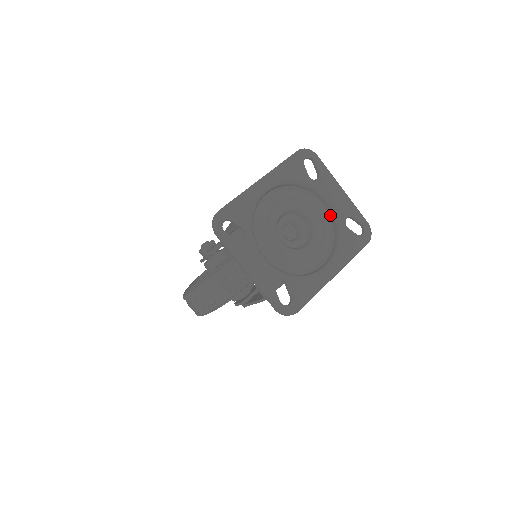
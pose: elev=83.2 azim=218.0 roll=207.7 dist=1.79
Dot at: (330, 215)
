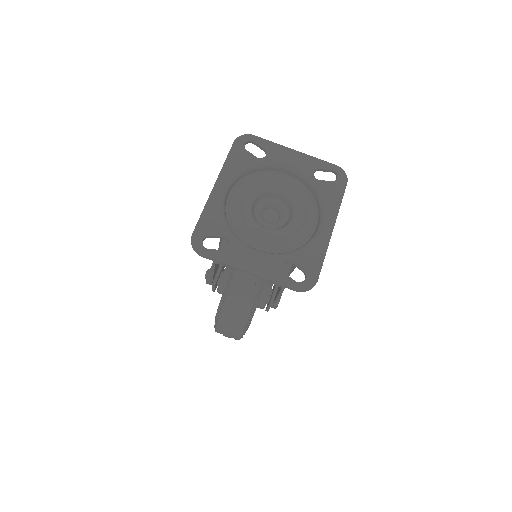
Dot at: (297, 179)
